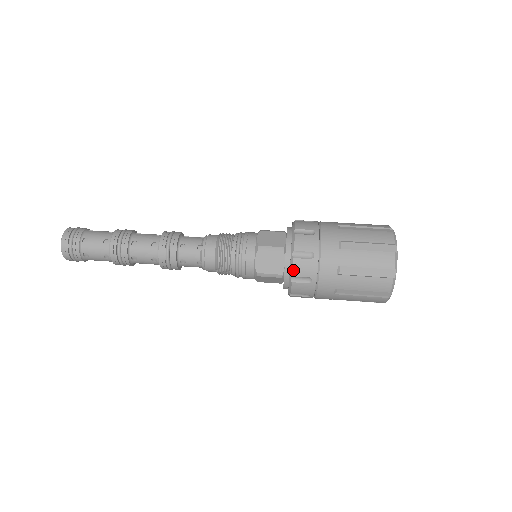
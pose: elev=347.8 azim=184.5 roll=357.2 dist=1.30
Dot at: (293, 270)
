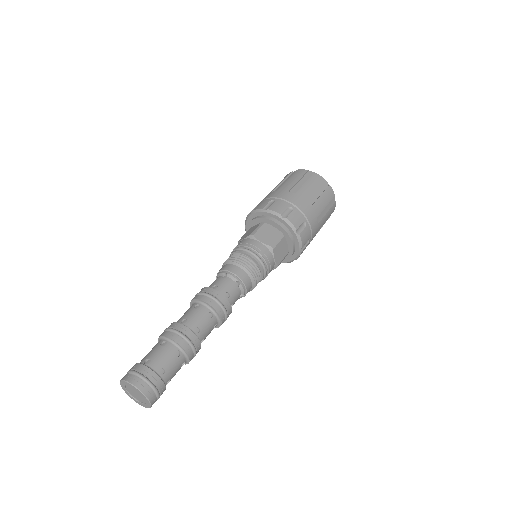
Dot at: (302, 243)
